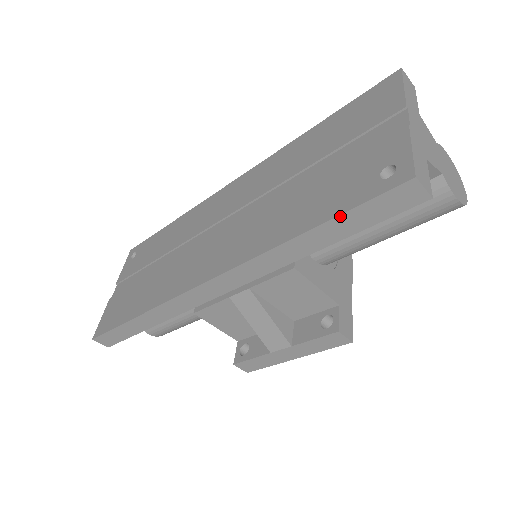
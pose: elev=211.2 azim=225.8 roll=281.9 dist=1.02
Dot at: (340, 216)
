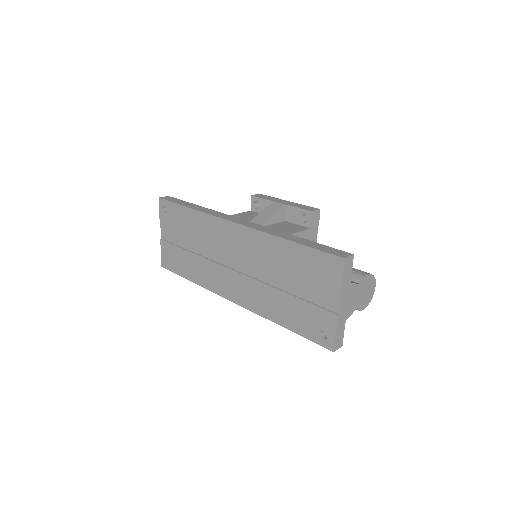
Dot at: occluded
